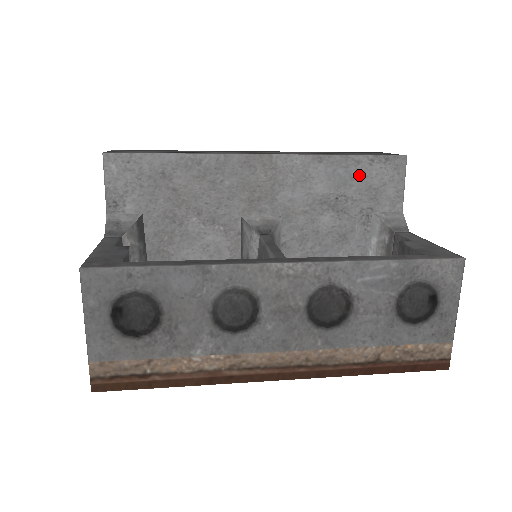
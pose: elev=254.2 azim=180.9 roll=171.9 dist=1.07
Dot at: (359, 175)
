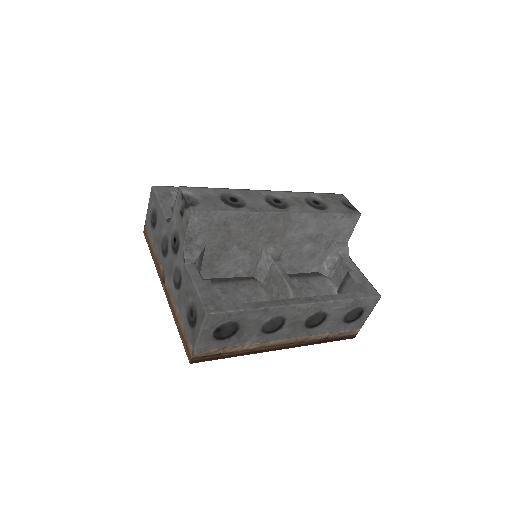
Dot at: (333, 224)
